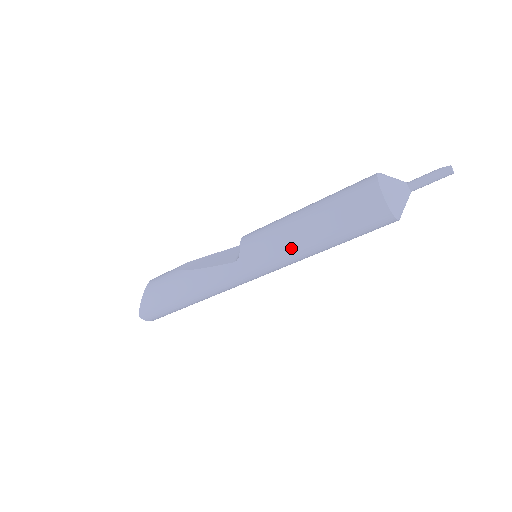
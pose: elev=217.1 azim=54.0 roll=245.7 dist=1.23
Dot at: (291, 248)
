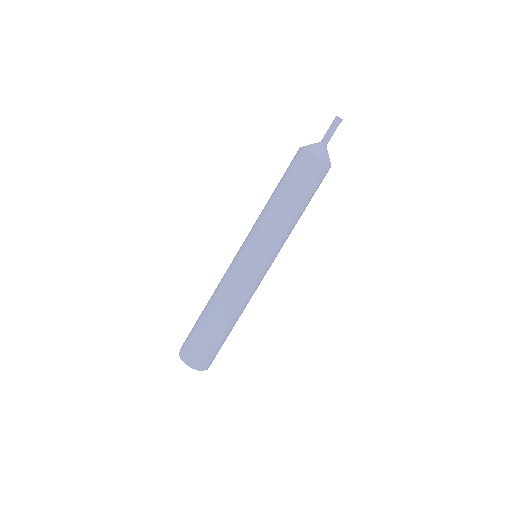
Dot at: (261, 215)
